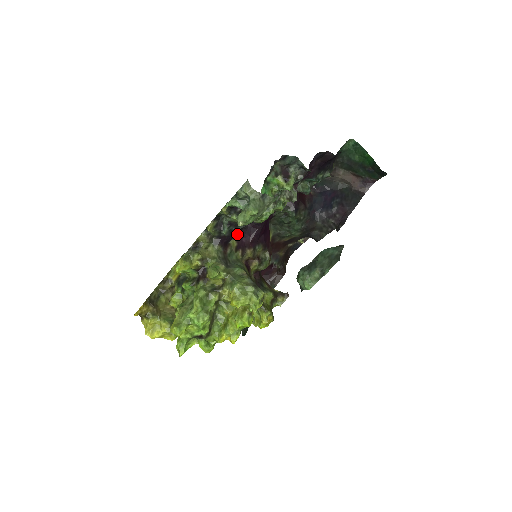
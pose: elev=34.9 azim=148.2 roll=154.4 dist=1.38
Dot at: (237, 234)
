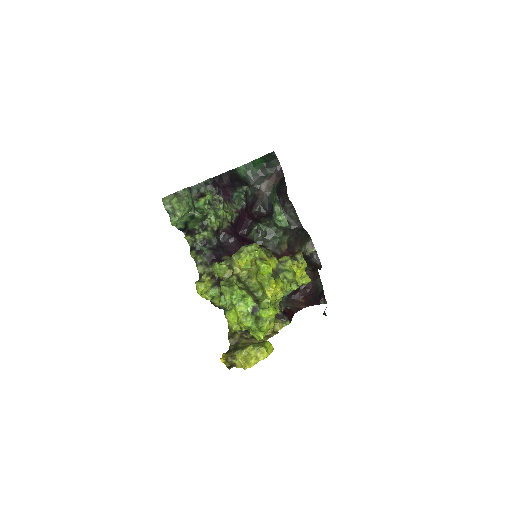
Dot at: (223, 252)
